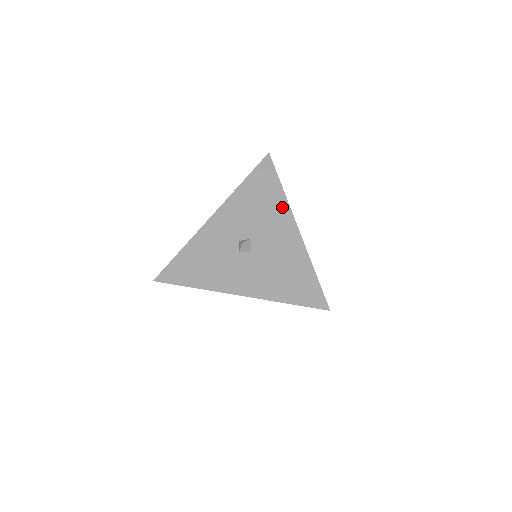
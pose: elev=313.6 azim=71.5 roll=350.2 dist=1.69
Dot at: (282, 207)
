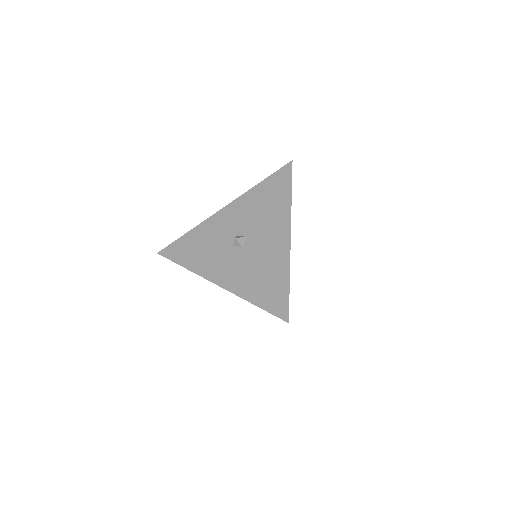
Dot at: (284, 214)
